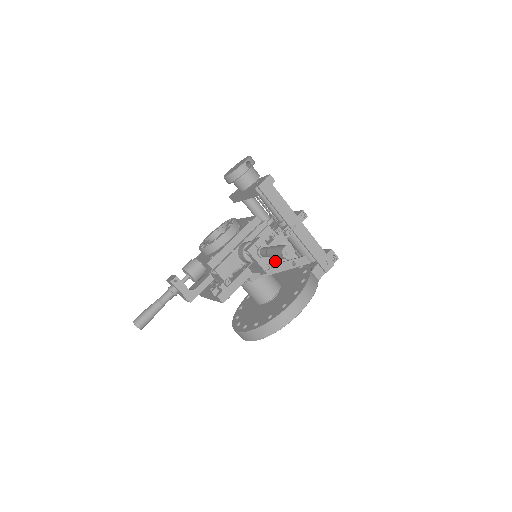
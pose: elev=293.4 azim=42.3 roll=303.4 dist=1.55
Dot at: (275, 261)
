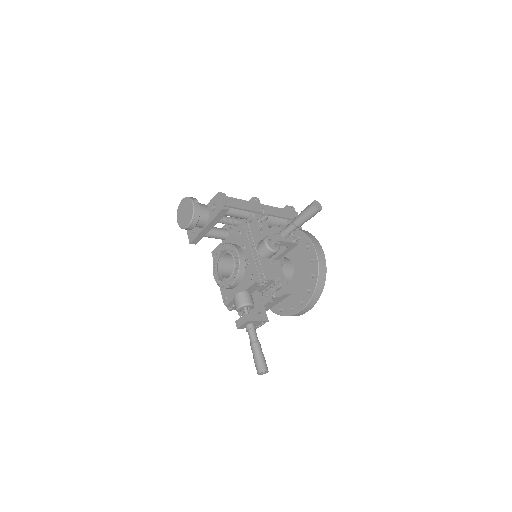
Dot at: (292, 233)
